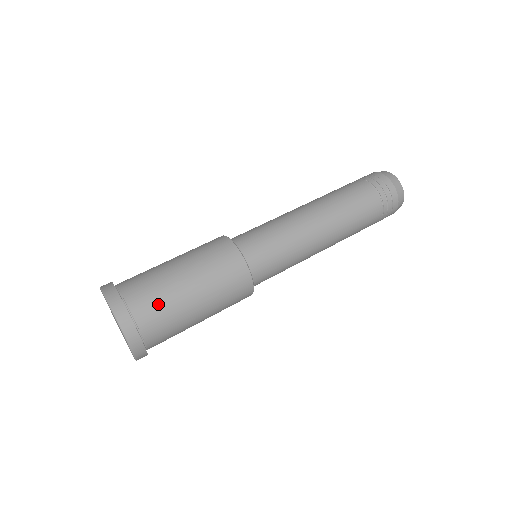
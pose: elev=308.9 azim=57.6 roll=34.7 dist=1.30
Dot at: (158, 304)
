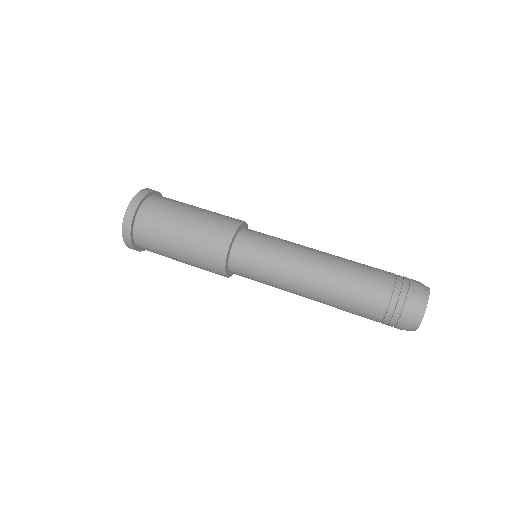
Dot at: (153, 230)
